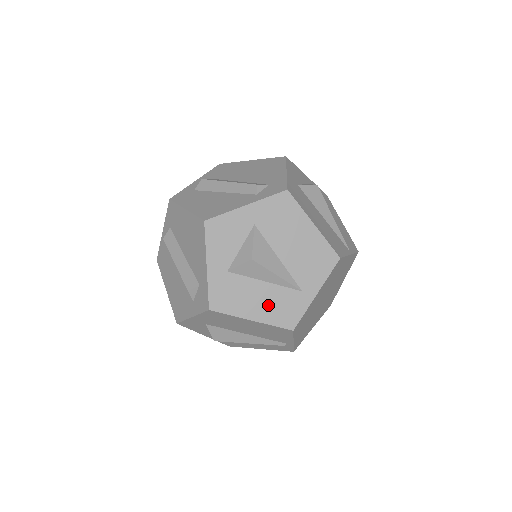
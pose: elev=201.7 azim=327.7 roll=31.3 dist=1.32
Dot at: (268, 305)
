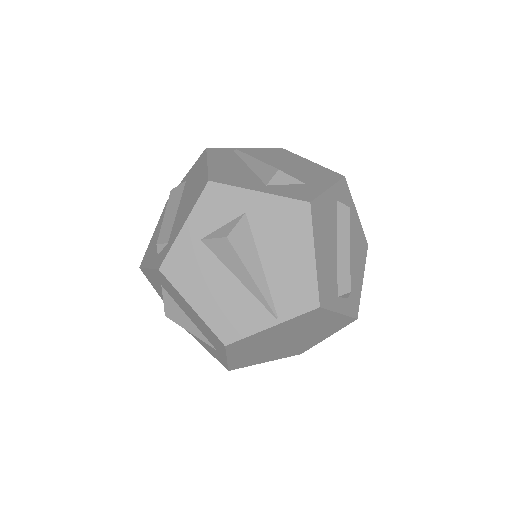
Dot at: (205, 344)
